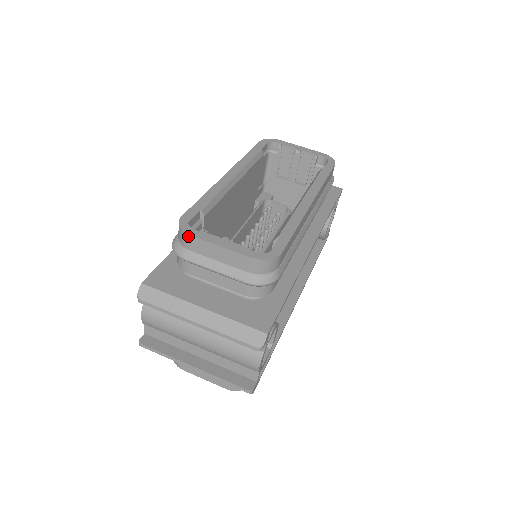
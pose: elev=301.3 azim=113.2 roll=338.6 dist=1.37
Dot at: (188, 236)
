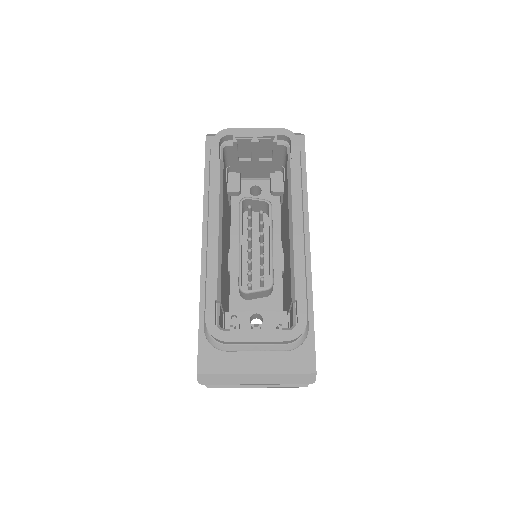
Dot at: (224, 342)
